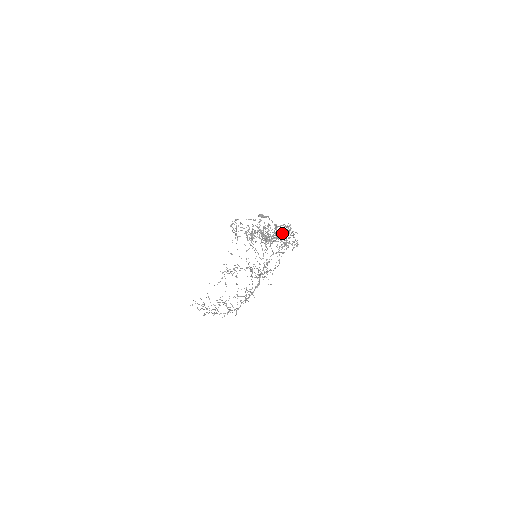
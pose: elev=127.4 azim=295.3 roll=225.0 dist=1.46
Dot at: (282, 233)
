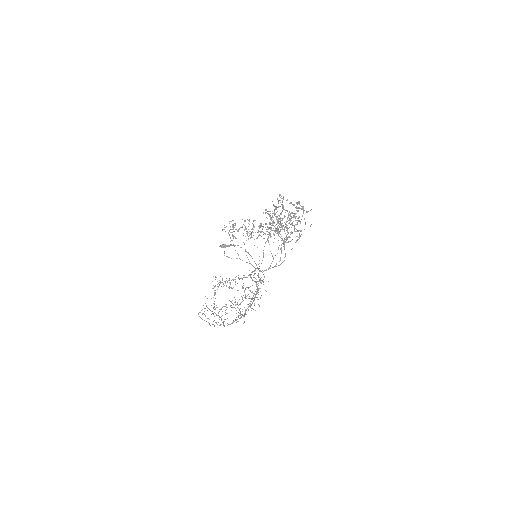
Dot at: occluded
